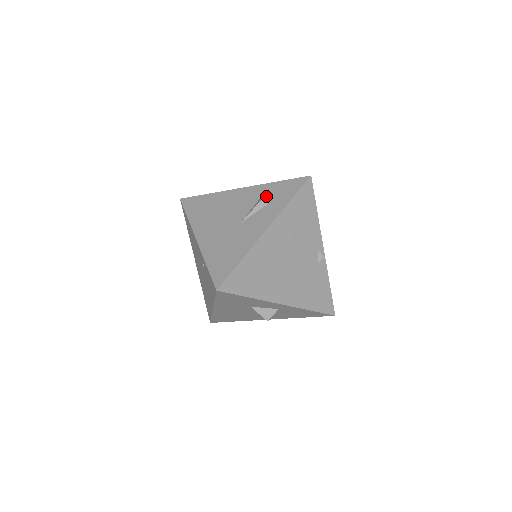
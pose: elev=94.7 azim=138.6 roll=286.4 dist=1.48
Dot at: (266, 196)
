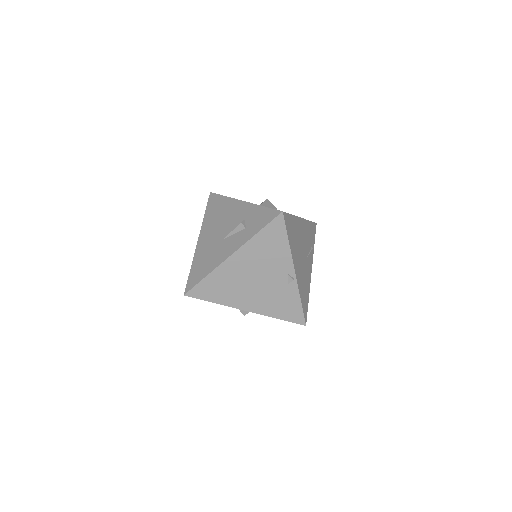
Dot at: (248, 219)
